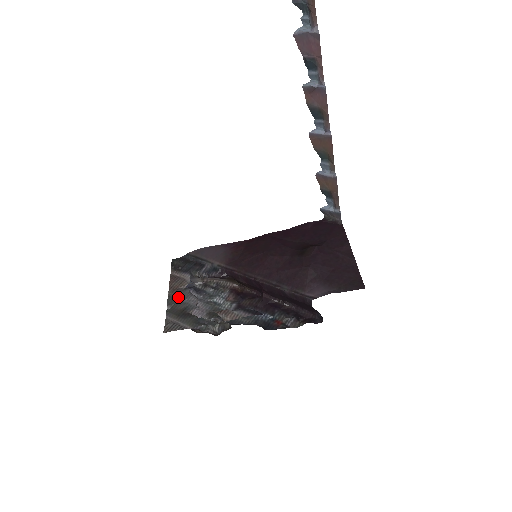
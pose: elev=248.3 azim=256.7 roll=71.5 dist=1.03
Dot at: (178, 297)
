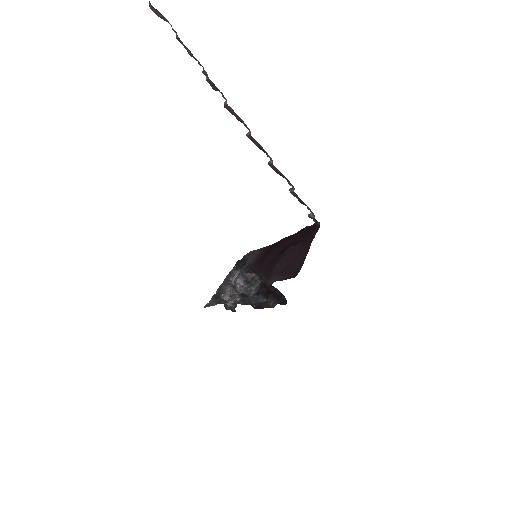
Dot at: (223, 286)
